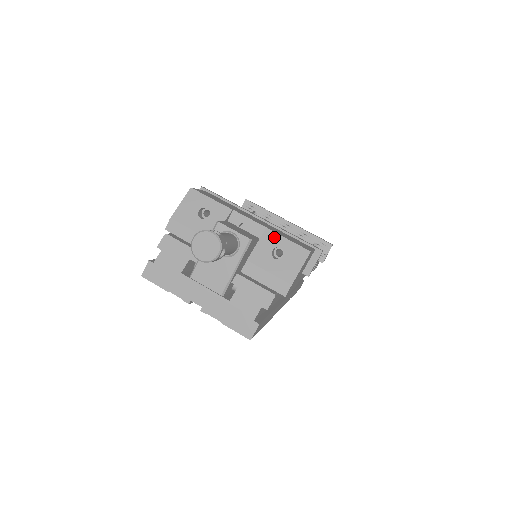
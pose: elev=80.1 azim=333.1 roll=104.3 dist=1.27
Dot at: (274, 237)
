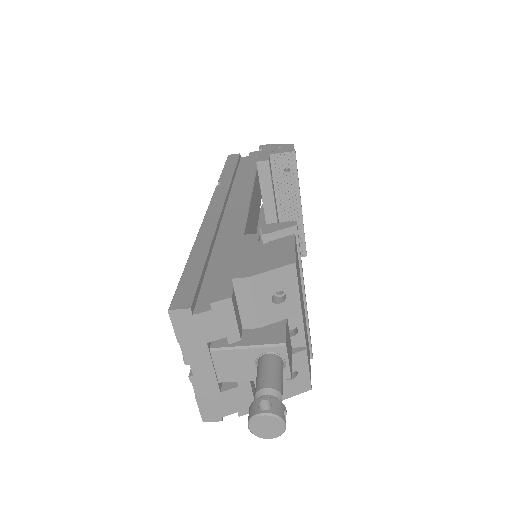
Dot at: (303, 361)
